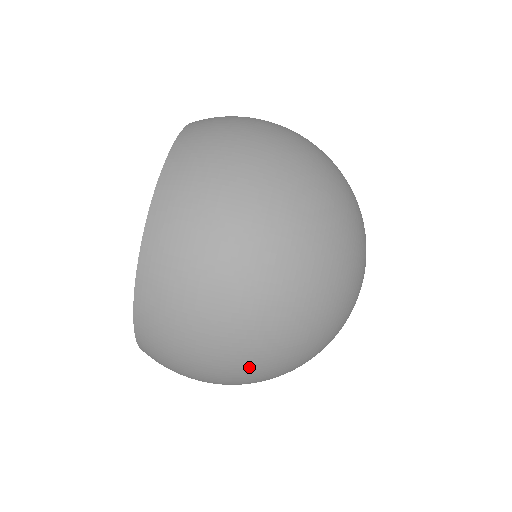
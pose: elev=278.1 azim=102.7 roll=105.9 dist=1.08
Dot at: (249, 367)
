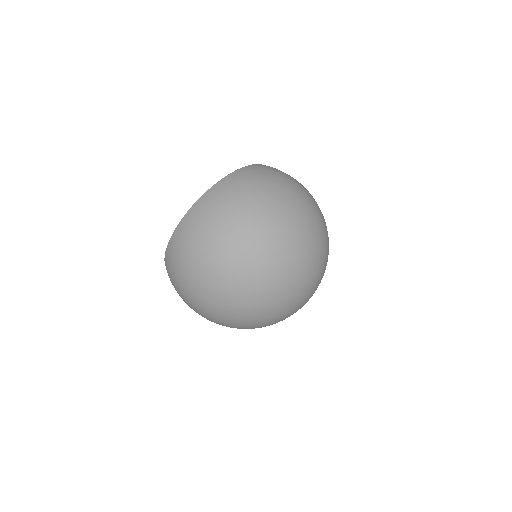
Dot at: occluded
